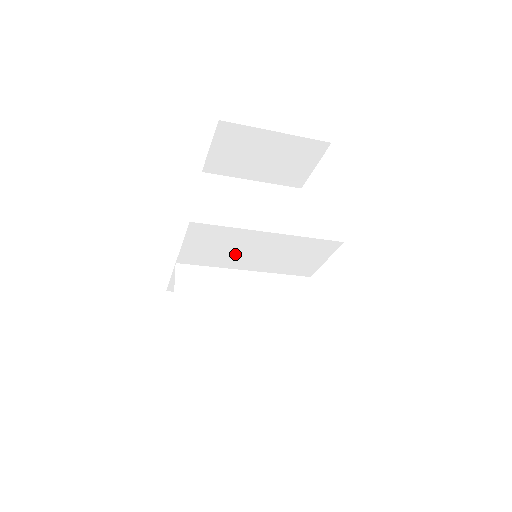
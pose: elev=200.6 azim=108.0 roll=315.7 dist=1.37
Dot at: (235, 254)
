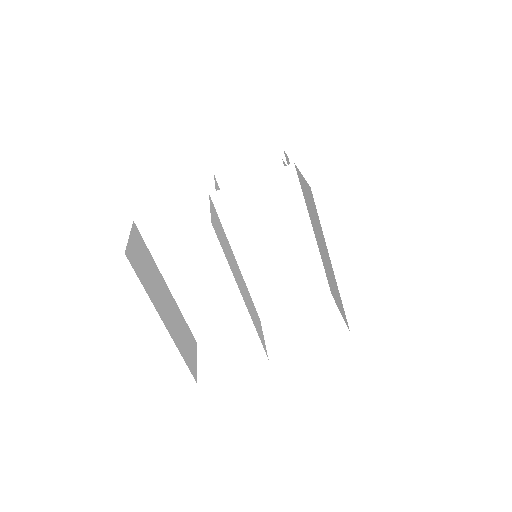
Dot at: (261, 233)
